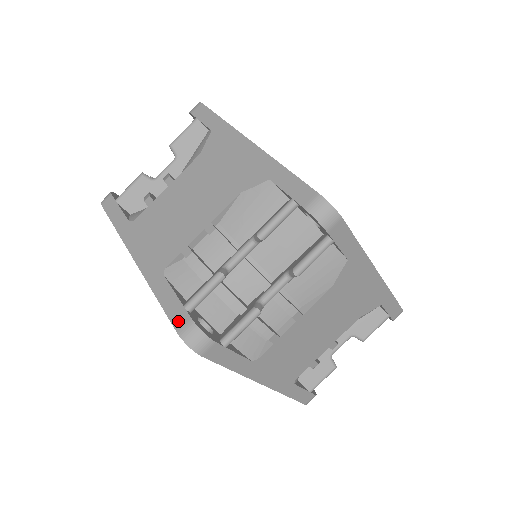
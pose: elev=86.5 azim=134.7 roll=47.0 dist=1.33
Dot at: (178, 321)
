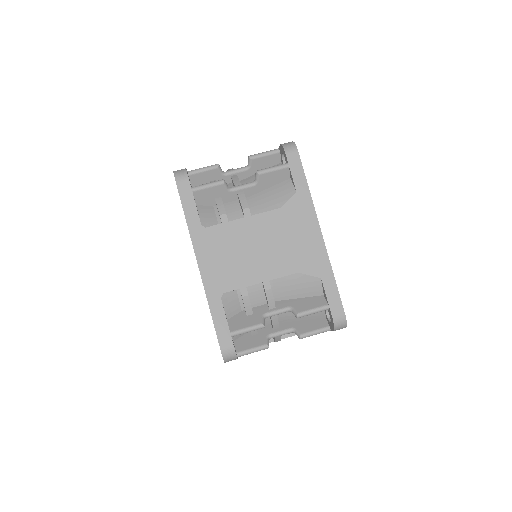
Dot at: occluded
